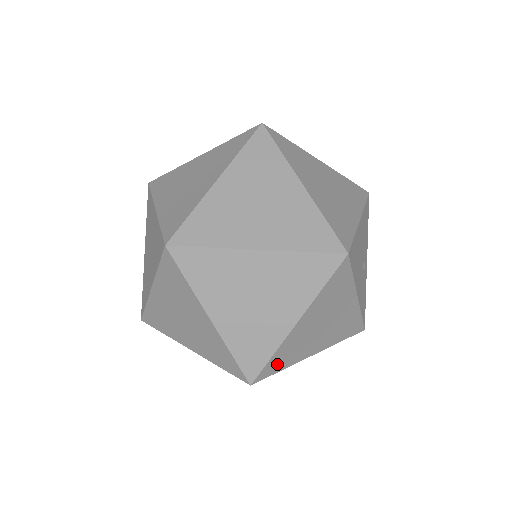
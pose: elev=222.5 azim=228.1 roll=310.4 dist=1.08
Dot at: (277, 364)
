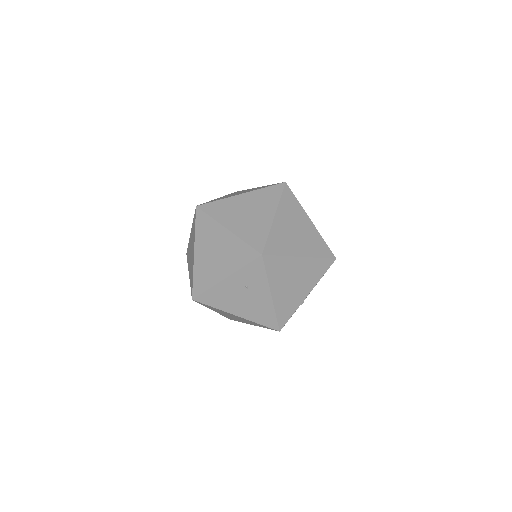
Dot at: (273, 266)
